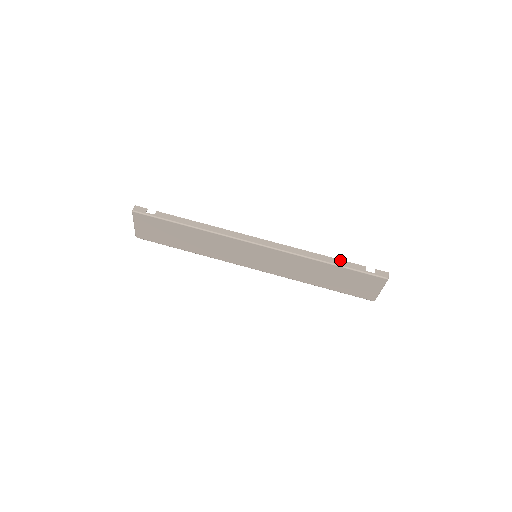
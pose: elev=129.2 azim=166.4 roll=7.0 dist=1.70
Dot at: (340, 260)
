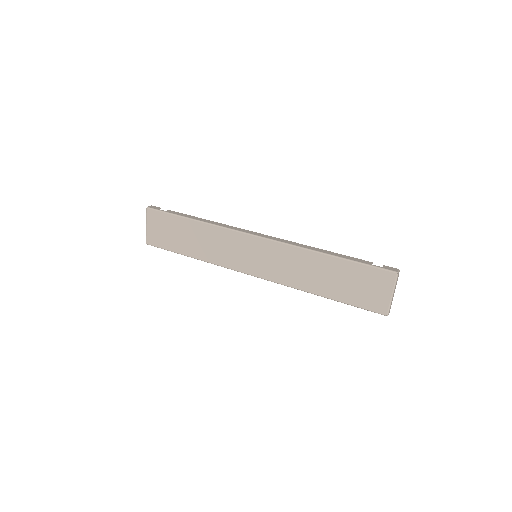
Dot at: (343, 255)
